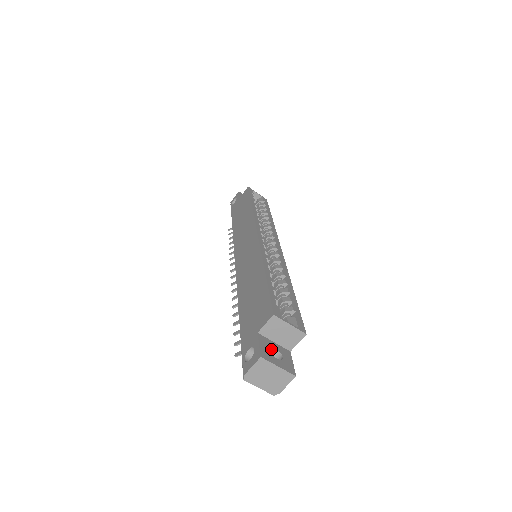
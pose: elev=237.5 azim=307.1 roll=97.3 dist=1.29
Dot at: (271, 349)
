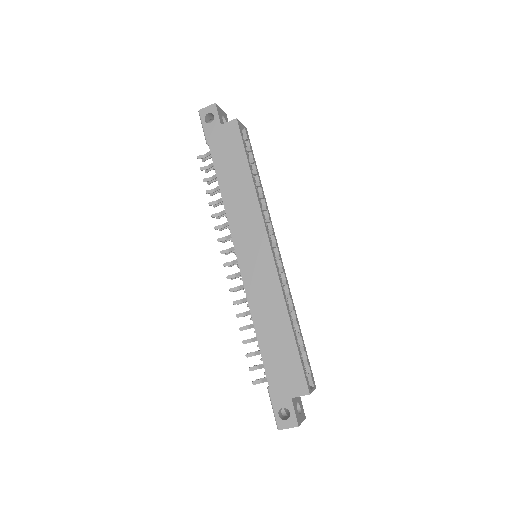
Dot at: (295, 403)
